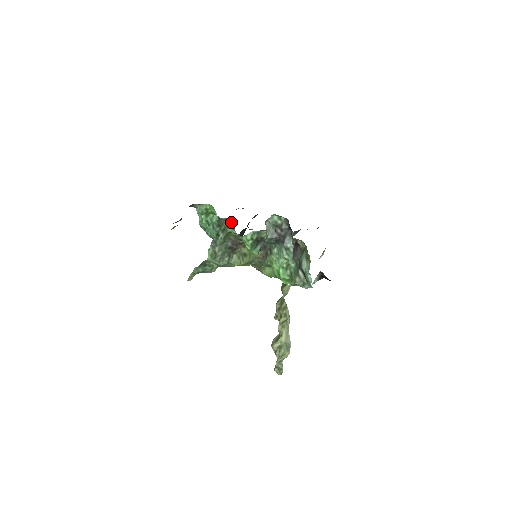
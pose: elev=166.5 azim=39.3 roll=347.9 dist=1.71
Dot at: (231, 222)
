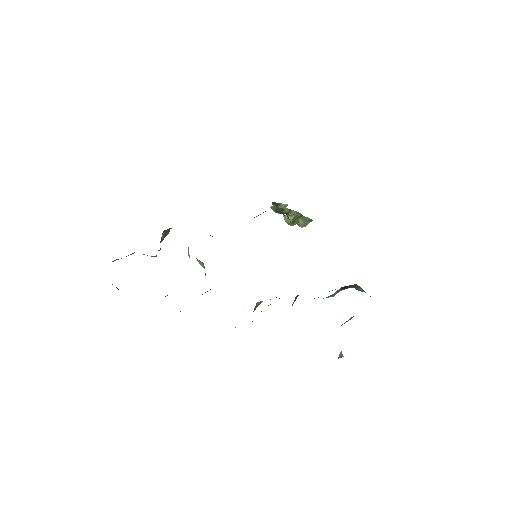
Dot at: occluded
